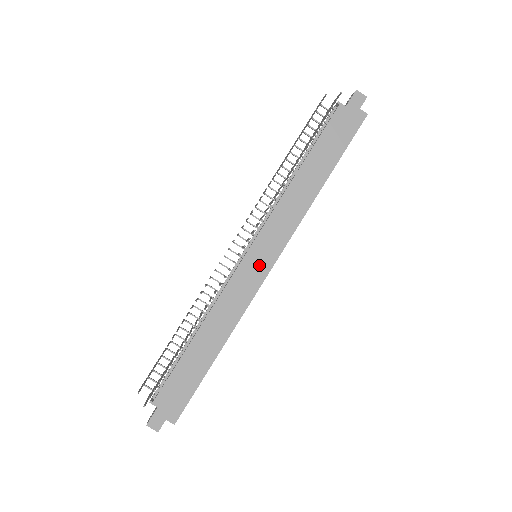
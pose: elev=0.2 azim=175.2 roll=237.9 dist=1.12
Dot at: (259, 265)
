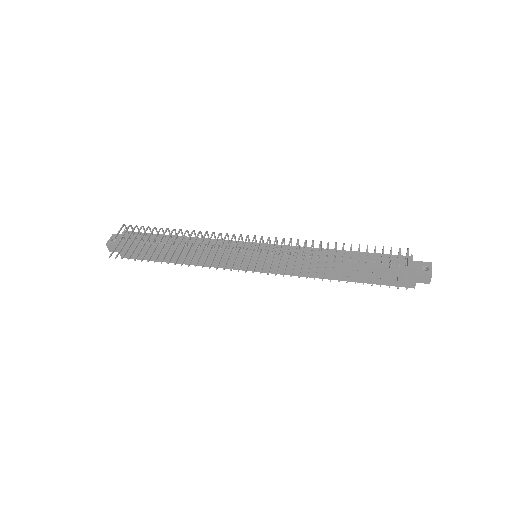
Dot at: (250, 264)
